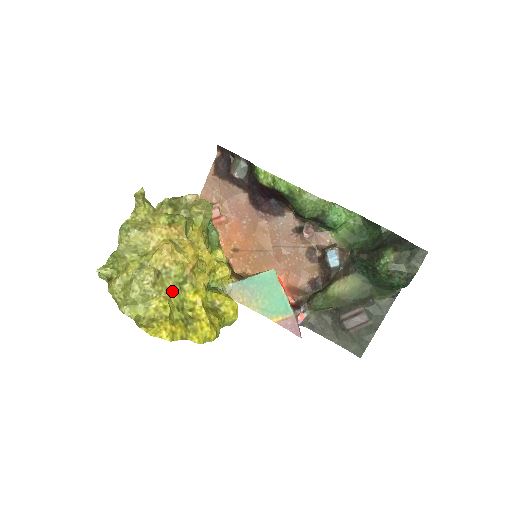
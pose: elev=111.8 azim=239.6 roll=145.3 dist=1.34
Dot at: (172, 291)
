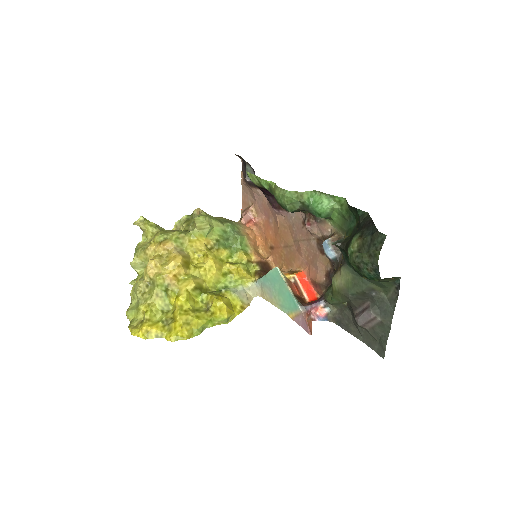
Dot at: (157, 298)
